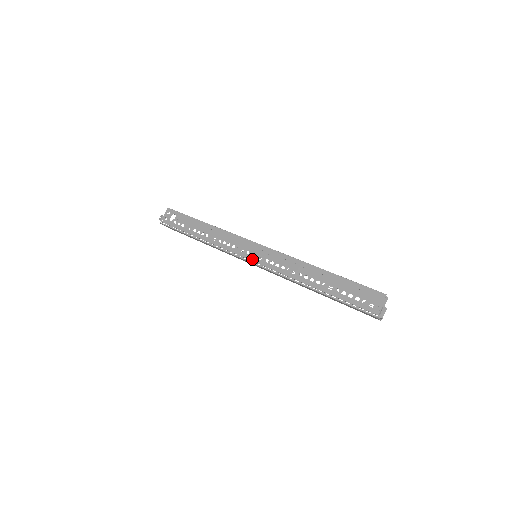
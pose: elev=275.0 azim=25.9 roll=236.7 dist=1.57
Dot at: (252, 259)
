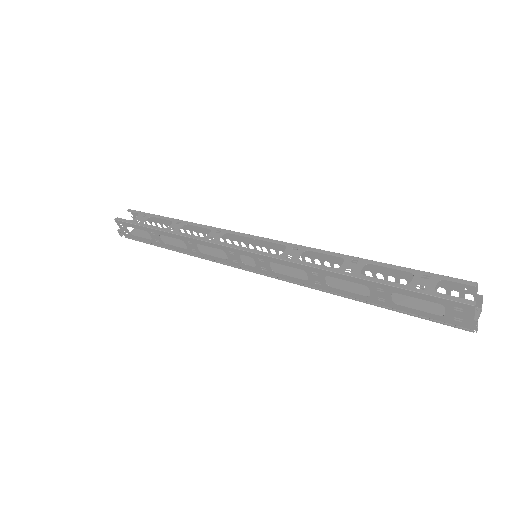
Dot at: (255, 270)
